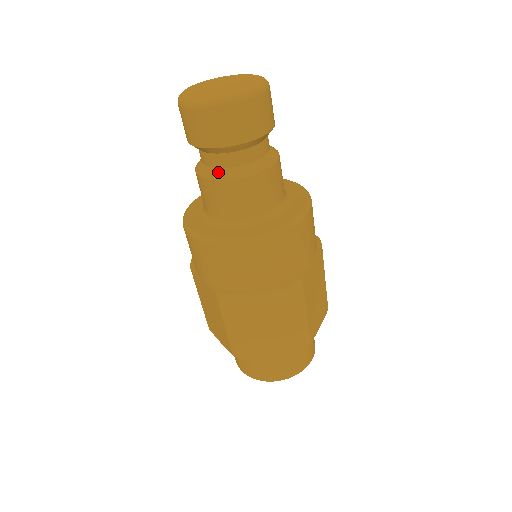
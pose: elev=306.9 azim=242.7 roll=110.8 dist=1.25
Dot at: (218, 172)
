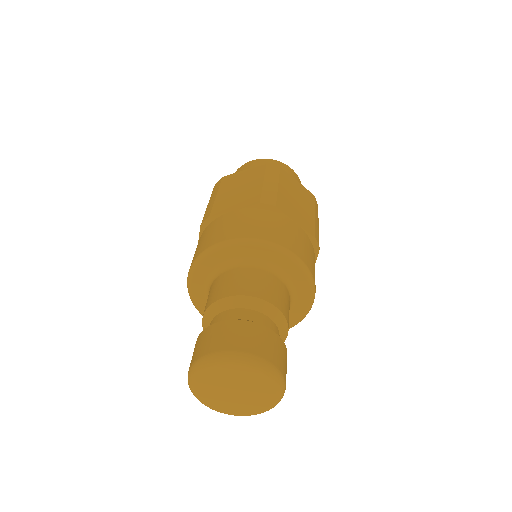
Dot at: occluded
